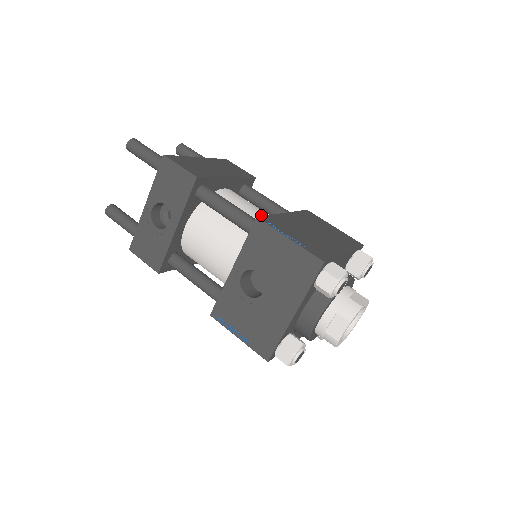
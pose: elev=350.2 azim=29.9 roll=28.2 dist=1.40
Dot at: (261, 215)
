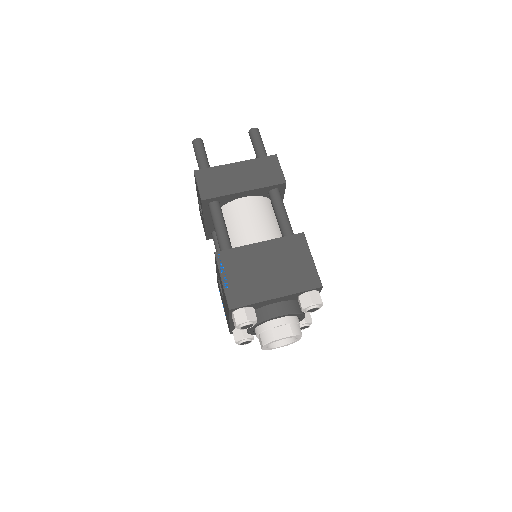
Dot at: (250, 234)
